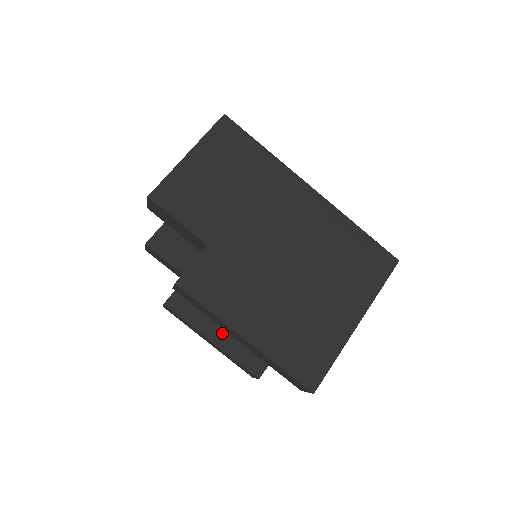
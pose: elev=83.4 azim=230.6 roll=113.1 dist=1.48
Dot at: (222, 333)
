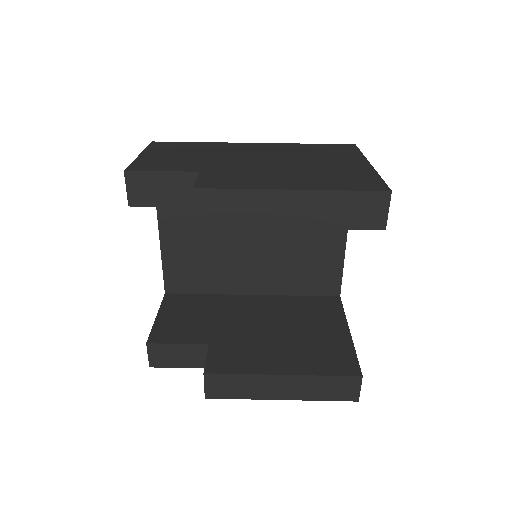
Dot at: (286, 363)
